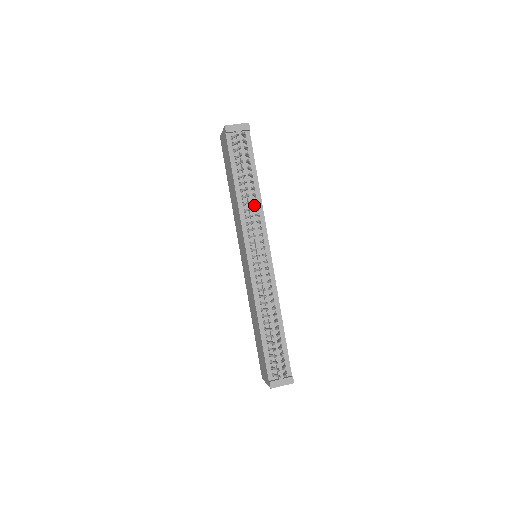
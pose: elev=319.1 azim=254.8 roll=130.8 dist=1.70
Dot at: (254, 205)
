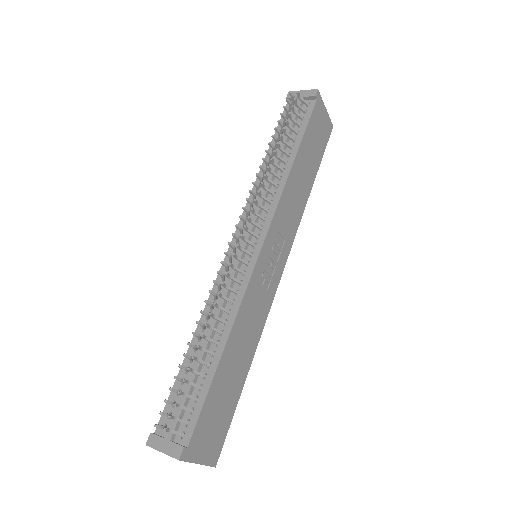
Dot at: (275, 181)
